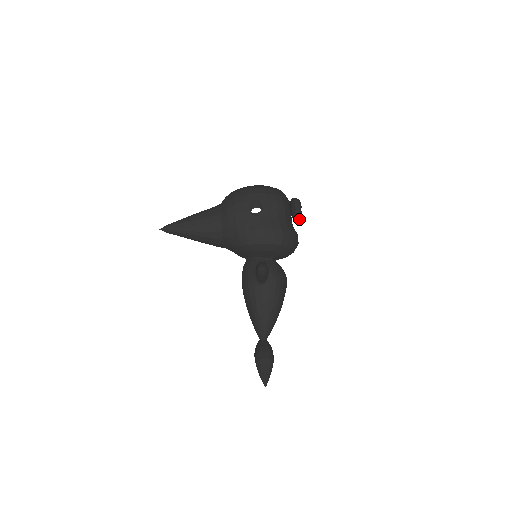
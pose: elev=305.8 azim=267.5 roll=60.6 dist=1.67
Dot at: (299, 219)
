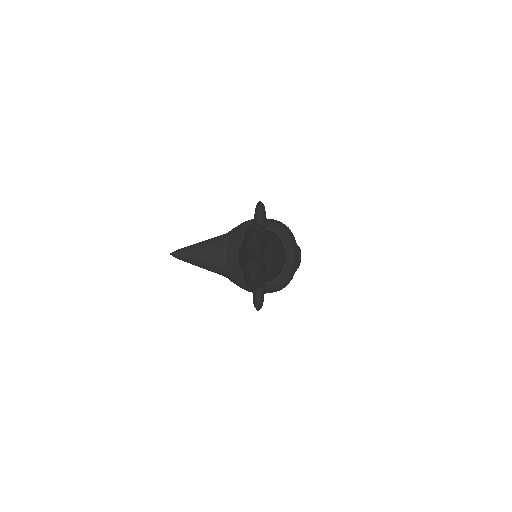
Dot at: (298, 250)
